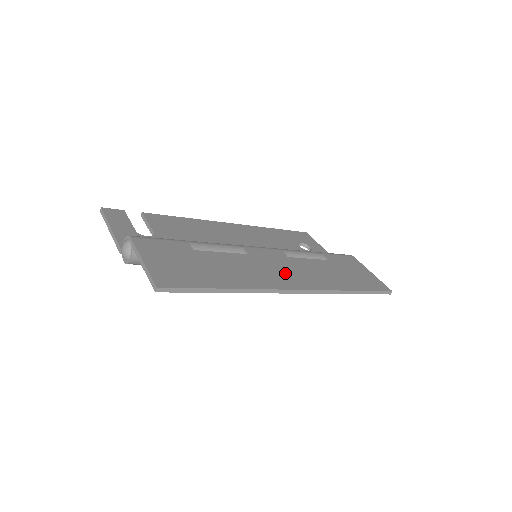
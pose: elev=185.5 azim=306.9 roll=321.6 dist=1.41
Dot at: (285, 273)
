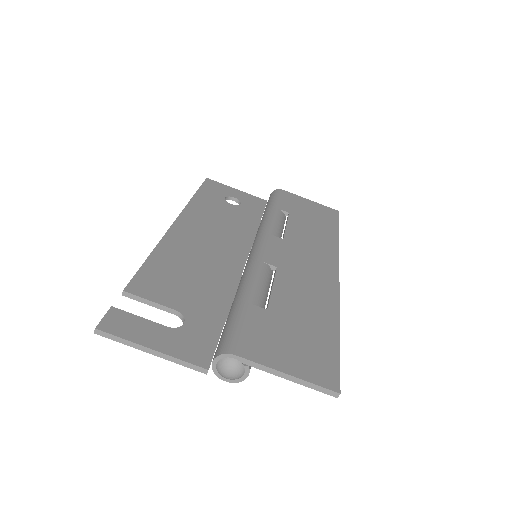
Dot at: (312, 264)
